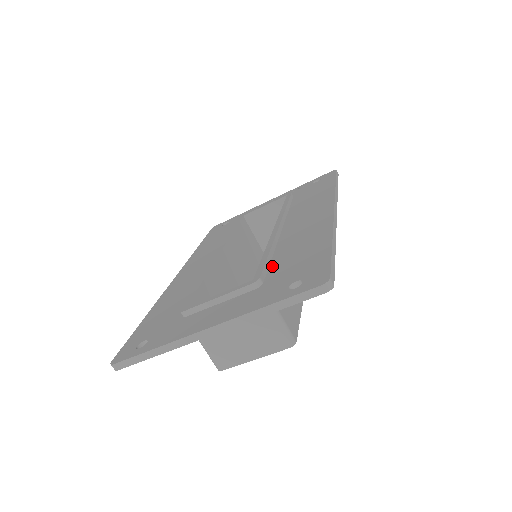
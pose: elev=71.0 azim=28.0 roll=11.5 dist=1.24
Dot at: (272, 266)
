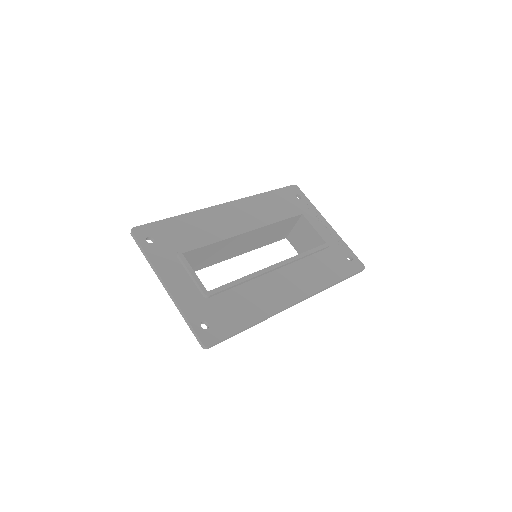
Dot at: (227, 293)
